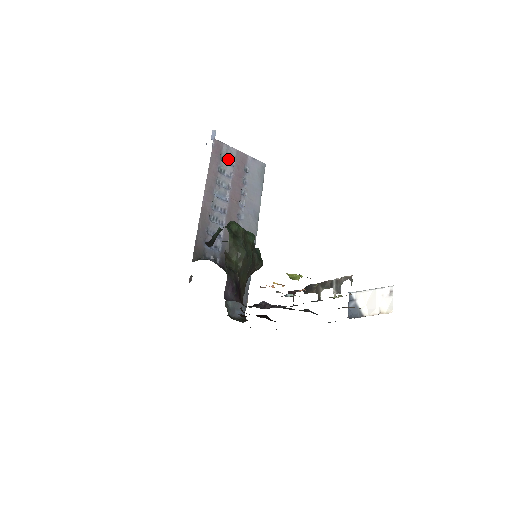
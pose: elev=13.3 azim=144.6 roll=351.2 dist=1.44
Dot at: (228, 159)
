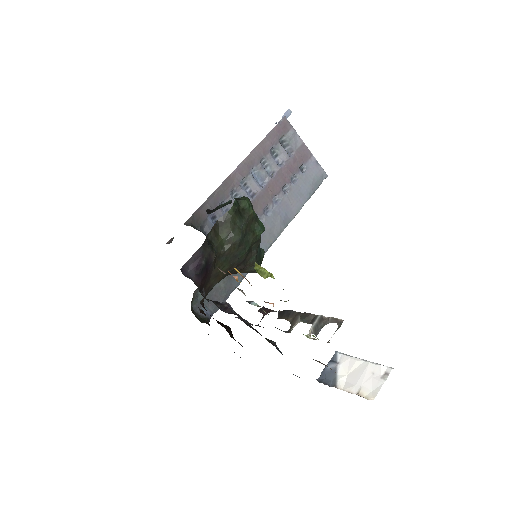
Dot at: (288, 146)
